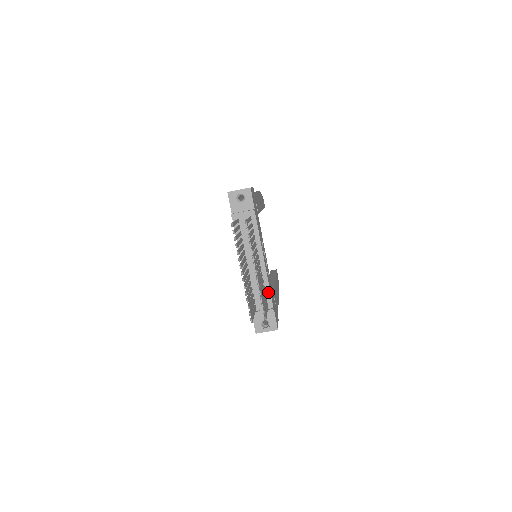
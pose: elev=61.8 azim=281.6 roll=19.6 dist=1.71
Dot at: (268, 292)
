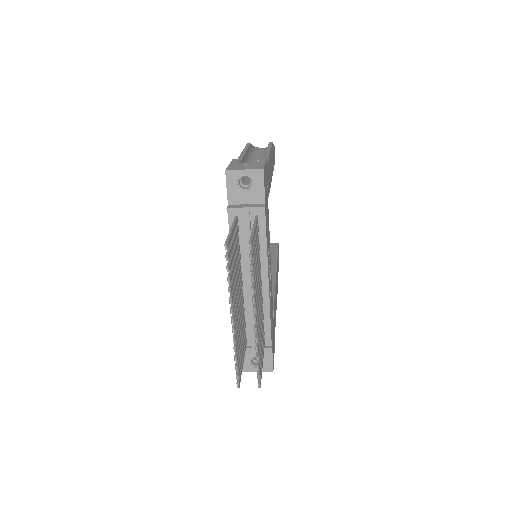
Dot at: (267, 324)
